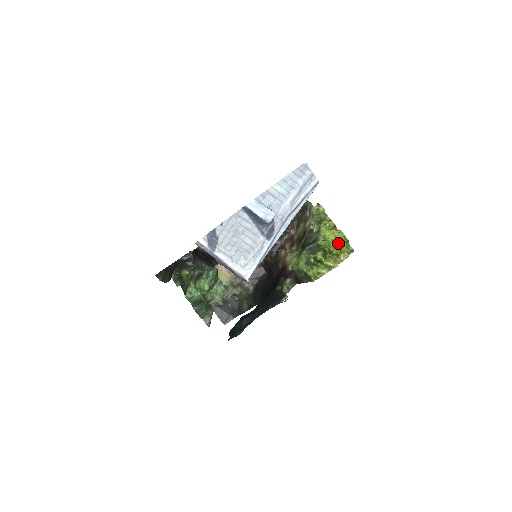
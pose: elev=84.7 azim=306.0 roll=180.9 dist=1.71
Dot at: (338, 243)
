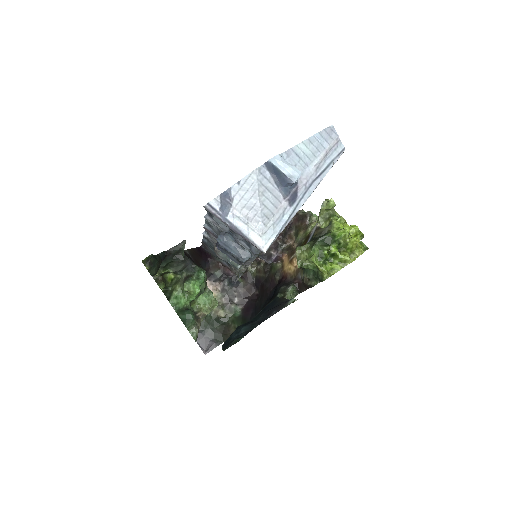
Dot at: (352, 237)
